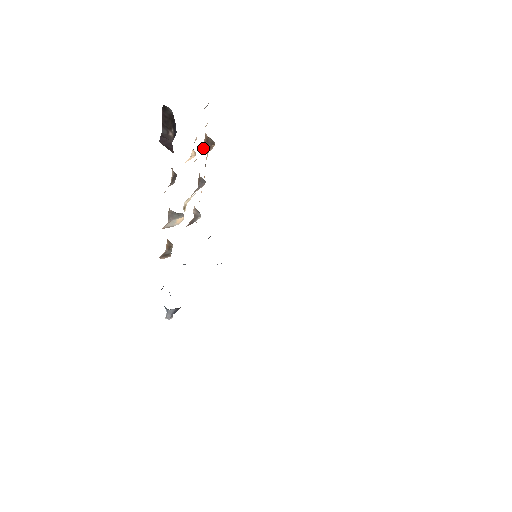
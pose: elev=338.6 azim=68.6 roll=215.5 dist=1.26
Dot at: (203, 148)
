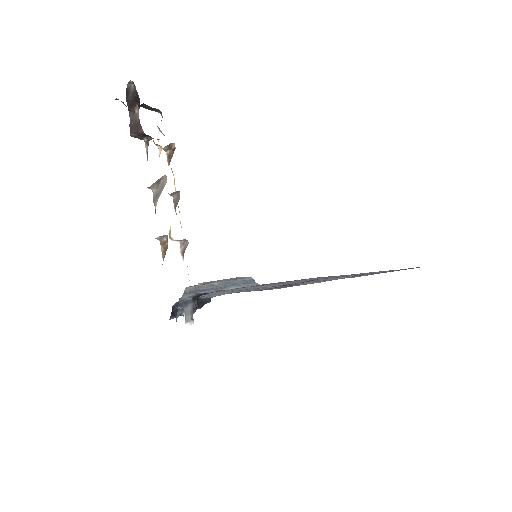
Dot at: occluded
